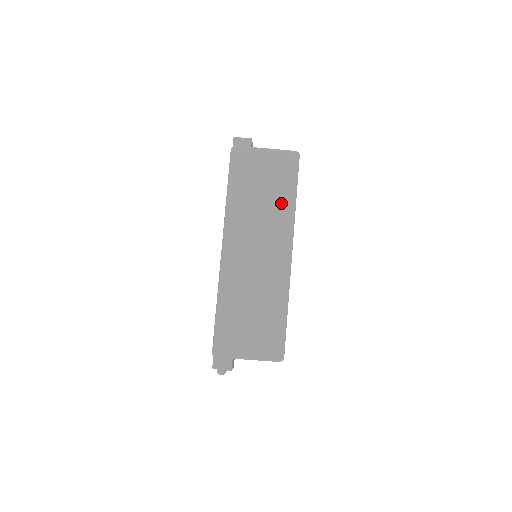
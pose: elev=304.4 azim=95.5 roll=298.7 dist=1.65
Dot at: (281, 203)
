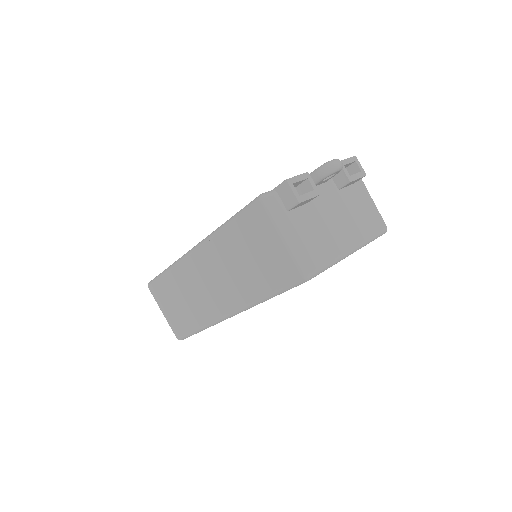
Dot at: (253, 286)
